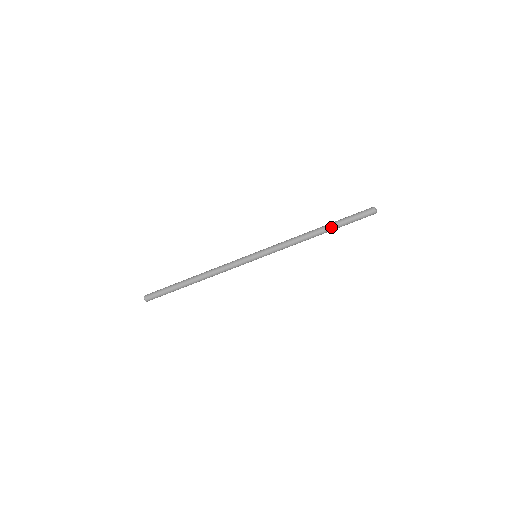
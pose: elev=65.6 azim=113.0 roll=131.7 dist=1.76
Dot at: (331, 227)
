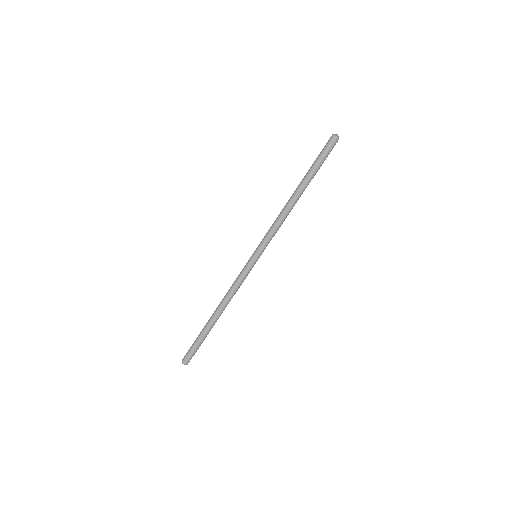
Dot at: (308, 182)
